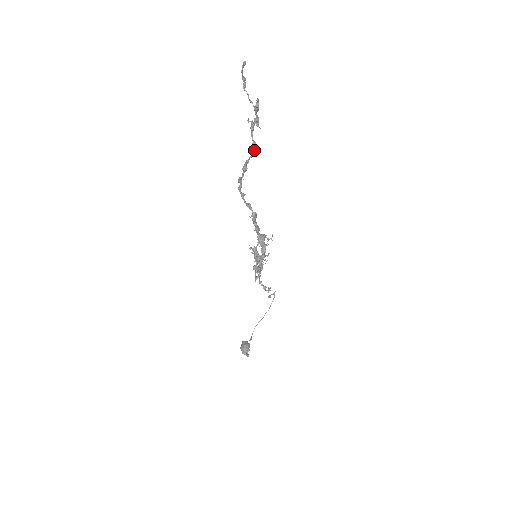
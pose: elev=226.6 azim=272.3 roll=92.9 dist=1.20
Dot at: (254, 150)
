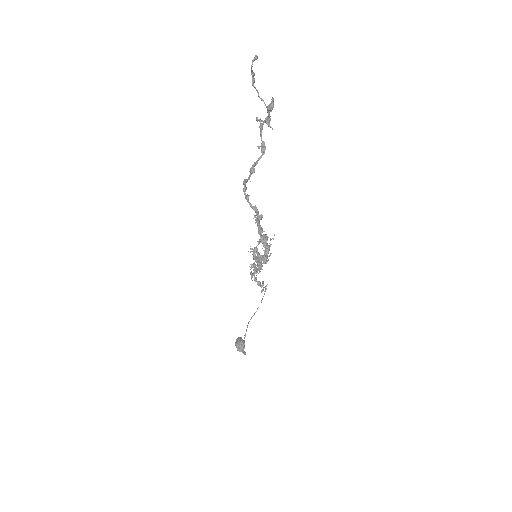
Dot at: (263, 151)
